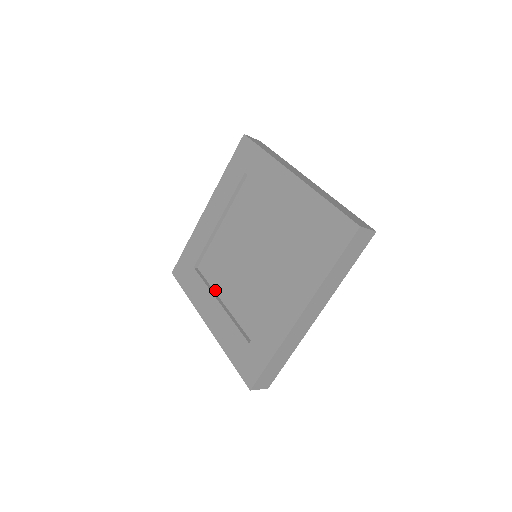
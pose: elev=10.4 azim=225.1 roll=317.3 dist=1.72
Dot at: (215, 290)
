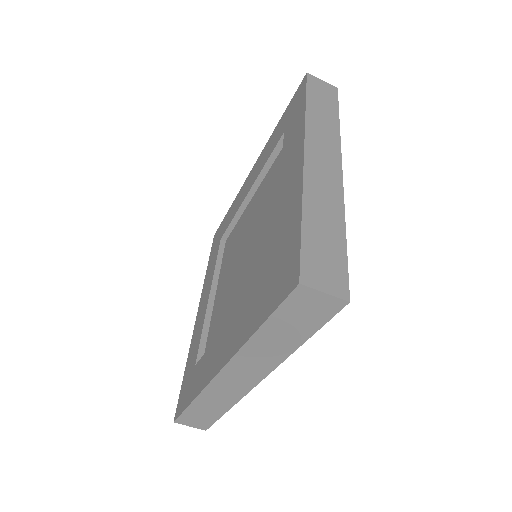
Dot at: occluded
